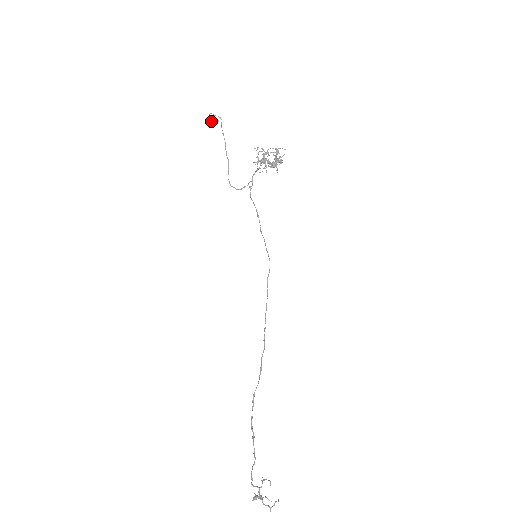
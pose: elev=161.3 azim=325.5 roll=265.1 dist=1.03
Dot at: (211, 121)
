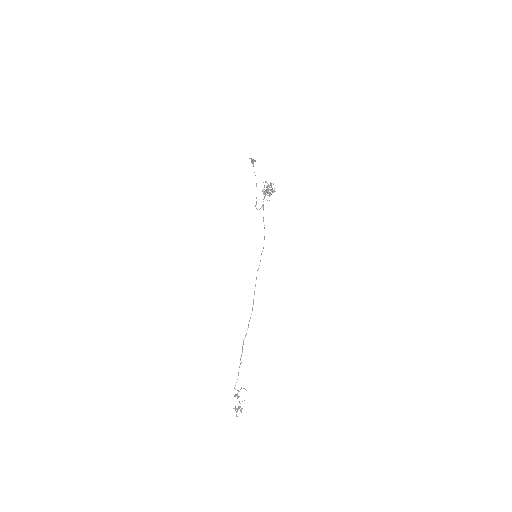
Dot at: (253, 161)
